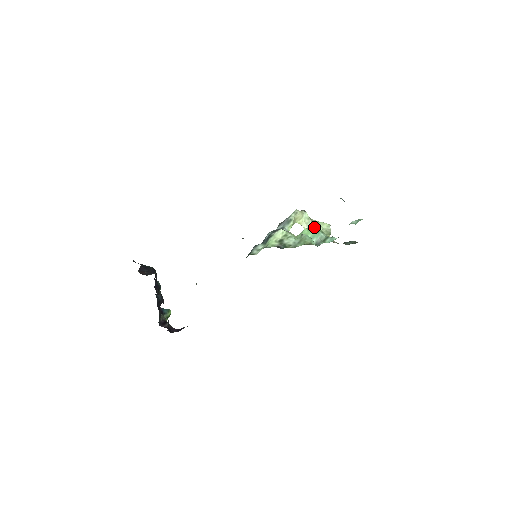
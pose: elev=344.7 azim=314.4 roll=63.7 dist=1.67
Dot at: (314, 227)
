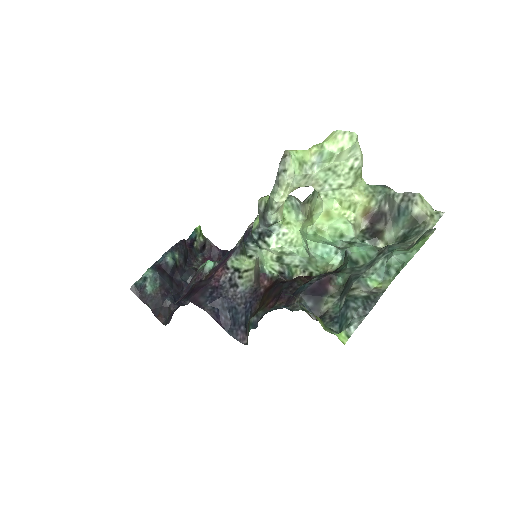
Dot at: (323, 178)
